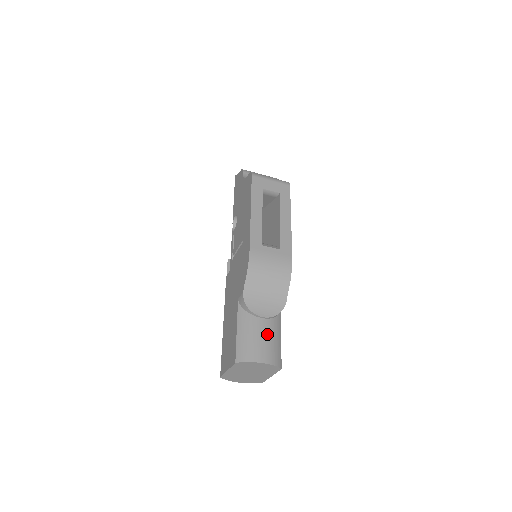
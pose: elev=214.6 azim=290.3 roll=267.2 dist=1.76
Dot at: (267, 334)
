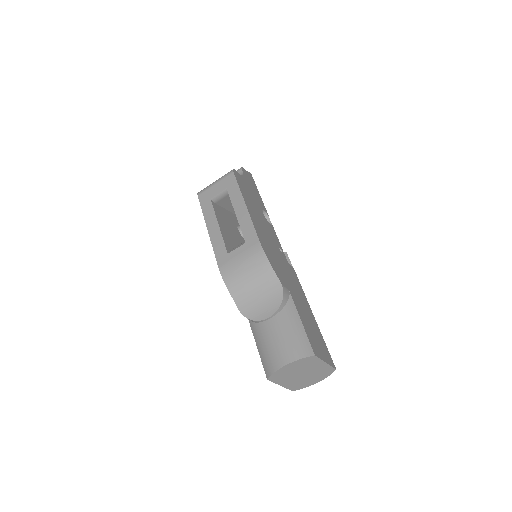
Dot at: (280, 332)
